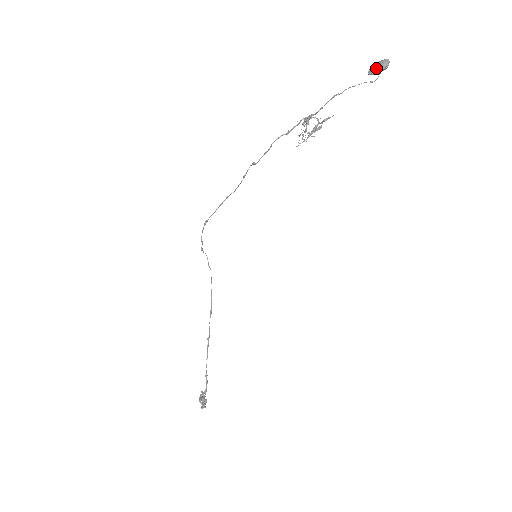
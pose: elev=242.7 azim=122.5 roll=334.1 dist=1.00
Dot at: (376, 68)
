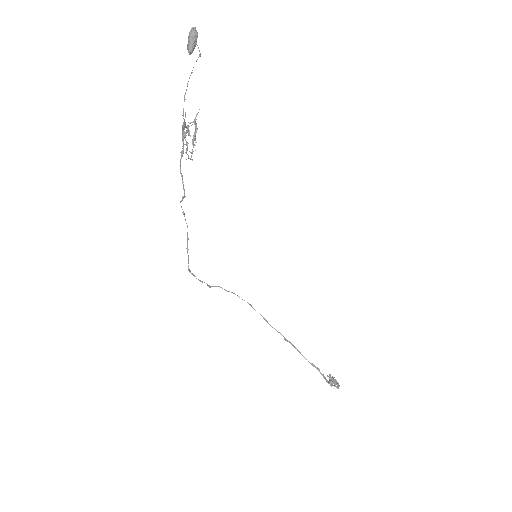
Dot at: (189, 45)
